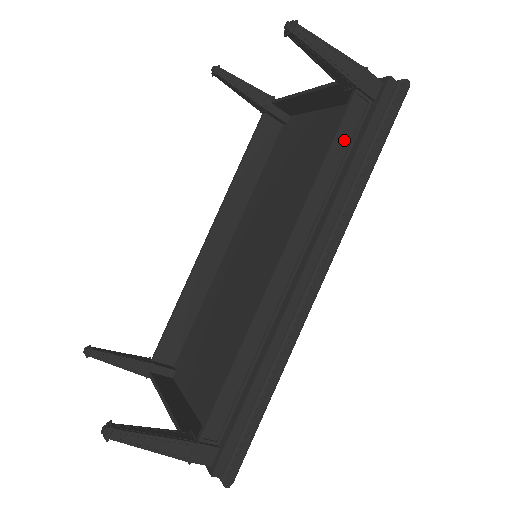
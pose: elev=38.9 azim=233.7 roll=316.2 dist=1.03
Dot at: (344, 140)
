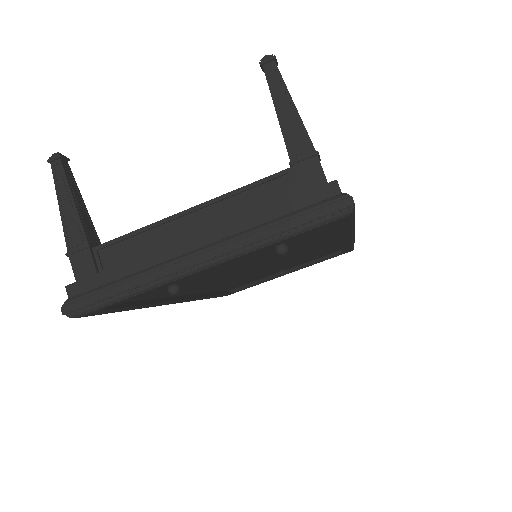
Dot at: occluded
